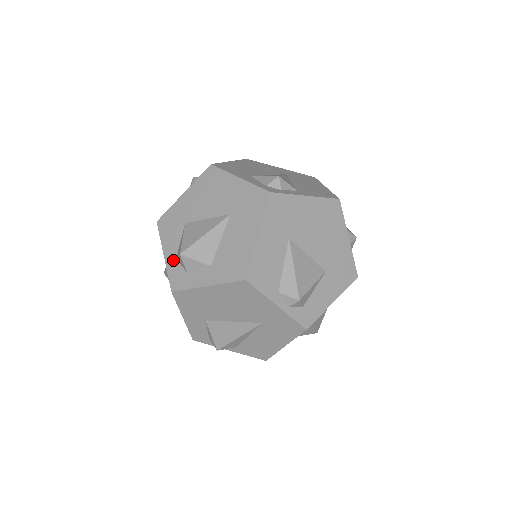
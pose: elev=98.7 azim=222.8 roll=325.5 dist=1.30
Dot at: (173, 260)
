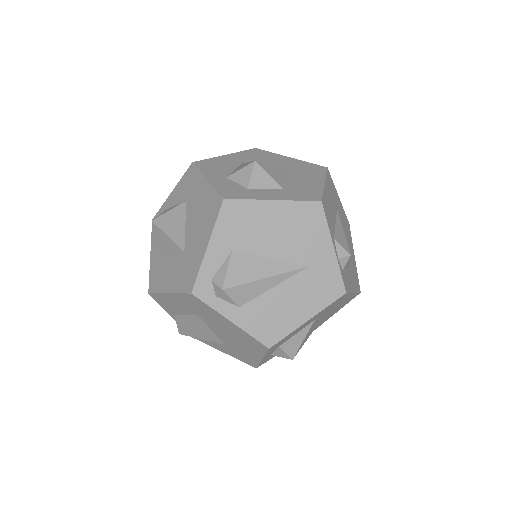
Dot at: (167, 206)
